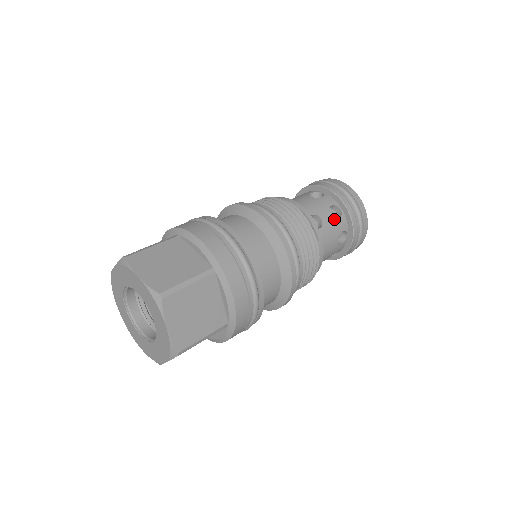
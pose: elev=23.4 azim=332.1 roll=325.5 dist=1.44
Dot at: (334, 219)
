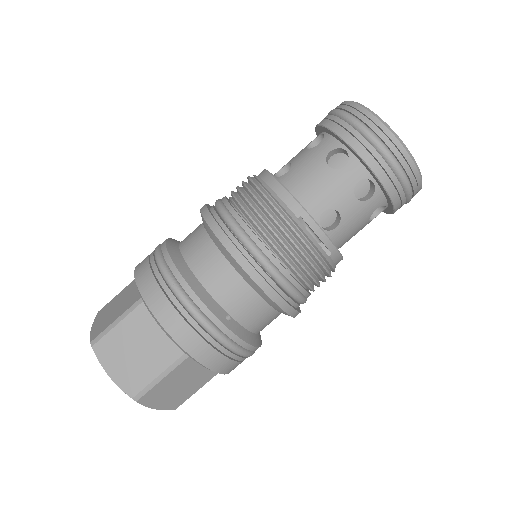
Dot at: (361, 203)
